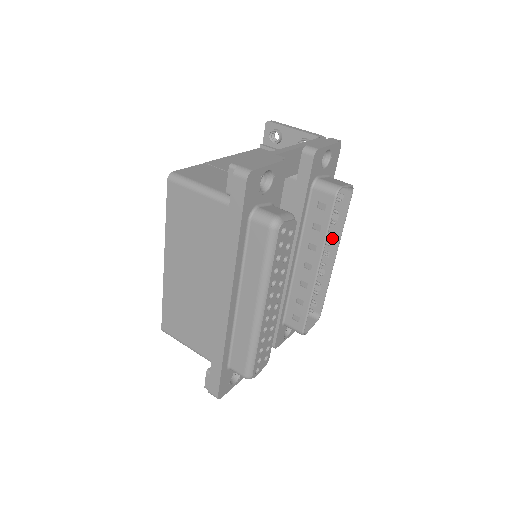
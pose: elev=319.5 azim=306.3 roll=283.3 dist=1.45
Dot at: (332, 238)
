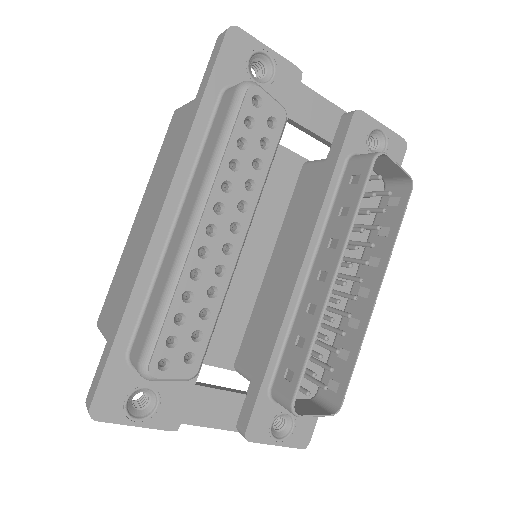
Dot at: (376, 265)
